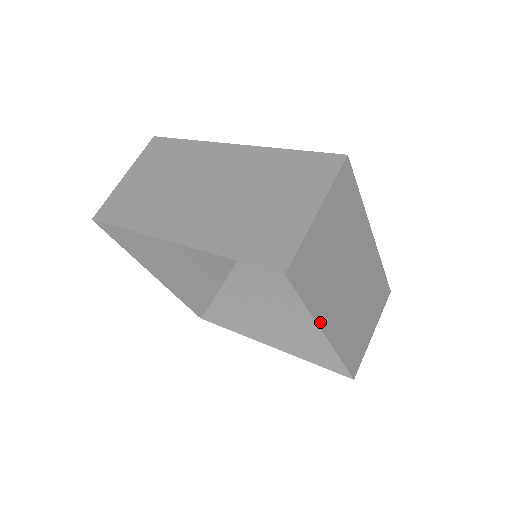
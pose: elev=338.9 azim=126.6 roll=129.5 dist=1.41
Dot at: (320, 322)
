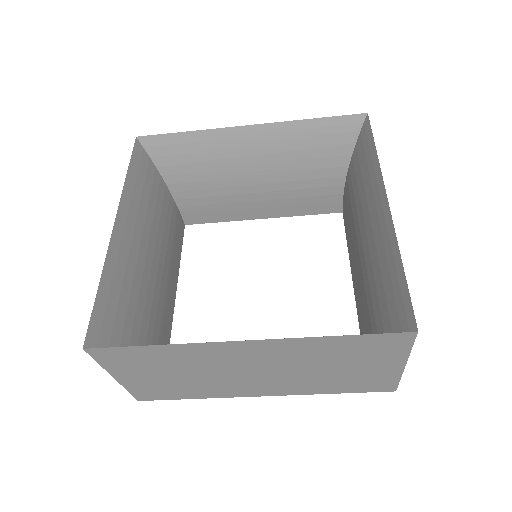
Dot at: (382, 181)
